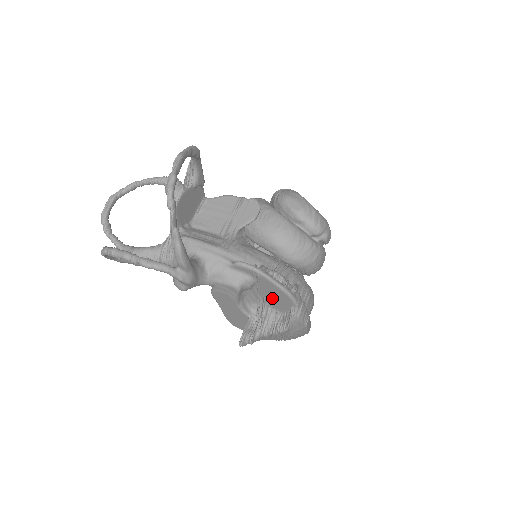
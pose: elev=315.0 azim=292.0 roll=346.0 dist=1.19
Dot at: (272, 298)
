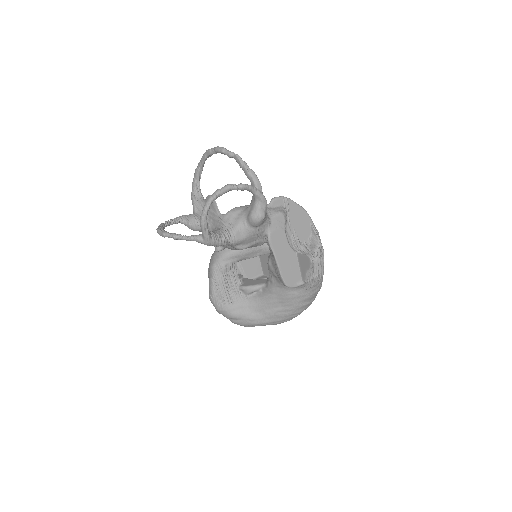
Dot at: (299, 226)
